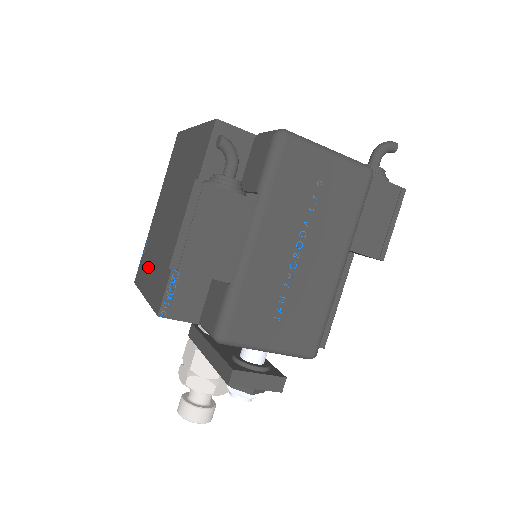
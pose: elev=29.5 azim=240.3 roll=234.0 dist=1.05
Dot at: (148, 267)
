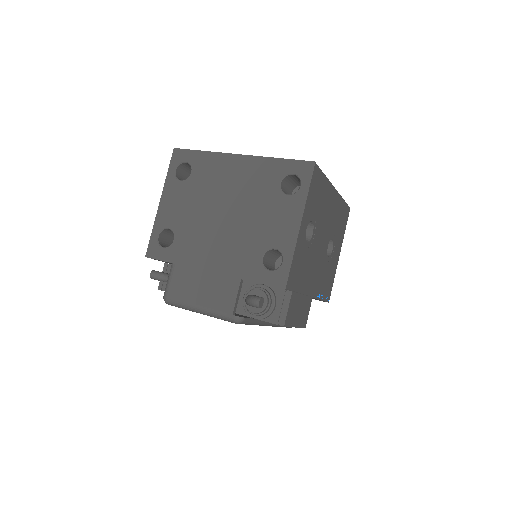
Dot at: occluded
